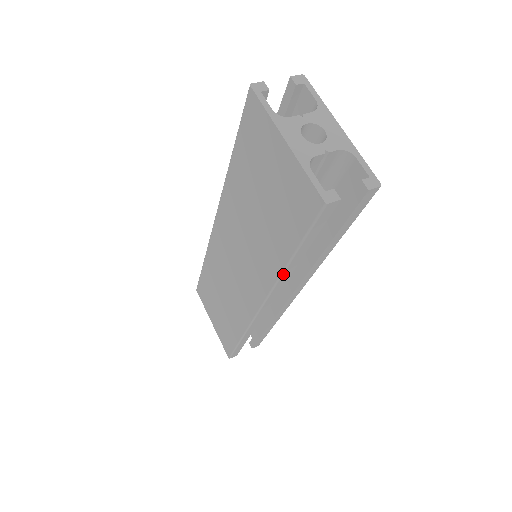
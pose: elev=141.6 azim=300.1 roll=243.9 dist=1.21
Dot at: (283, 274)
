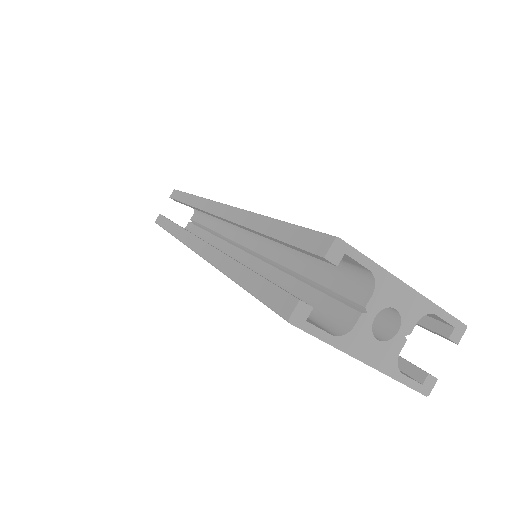
Dot at: occluded
